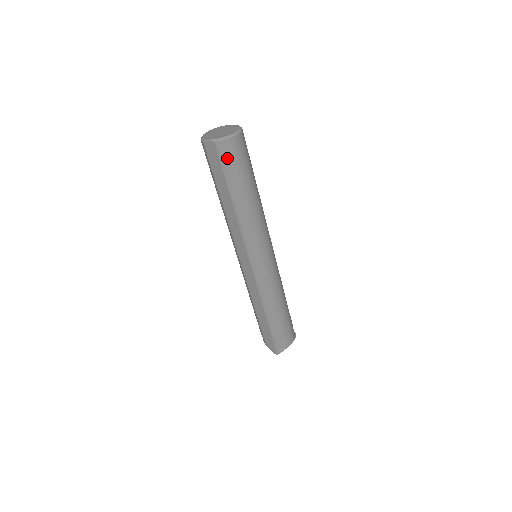
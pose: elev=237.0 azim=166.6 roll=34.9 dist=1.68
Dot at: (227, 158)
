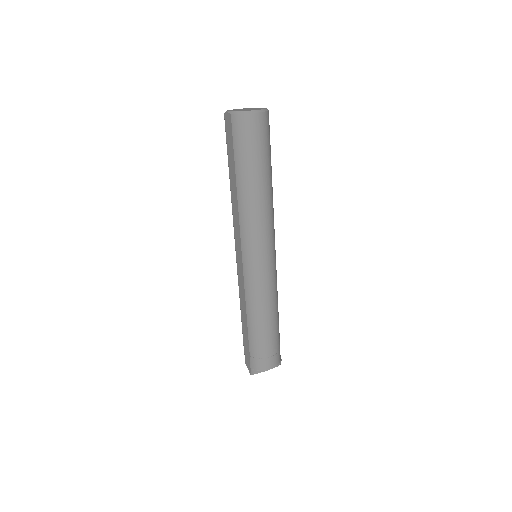
Dot at: (239, 134)
